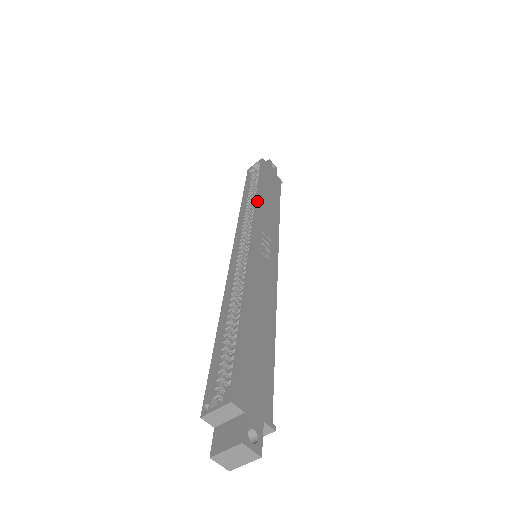
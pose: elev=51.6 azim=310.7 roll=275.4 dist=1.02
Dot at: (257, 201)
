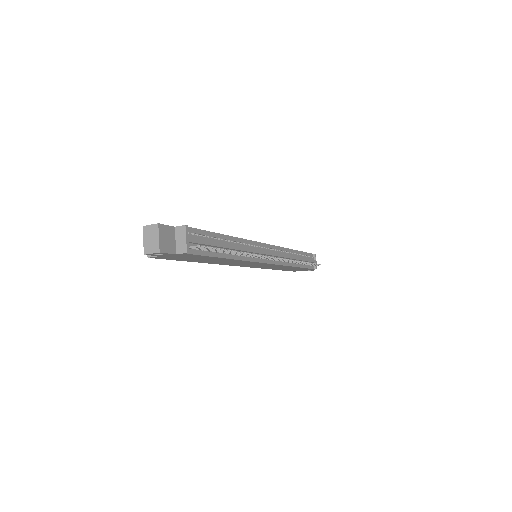
Dot at: occluded
